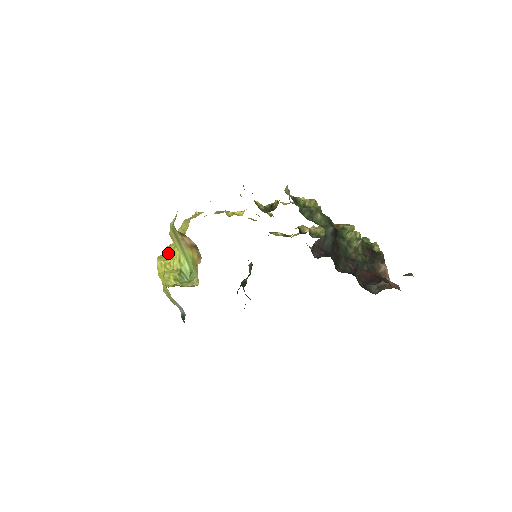
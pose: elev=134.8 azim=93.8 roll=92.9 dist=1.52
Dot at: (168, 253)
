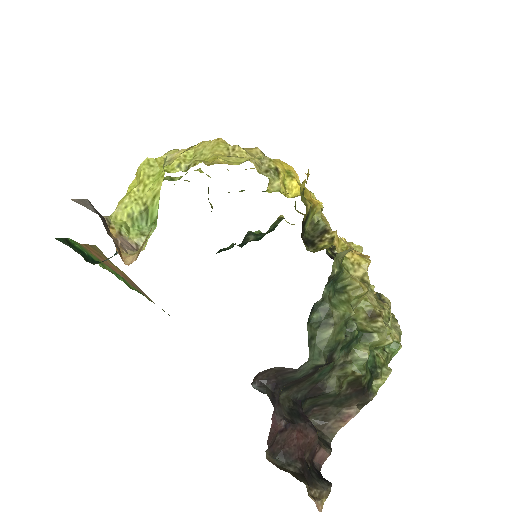
Dot at: (158, 168)
